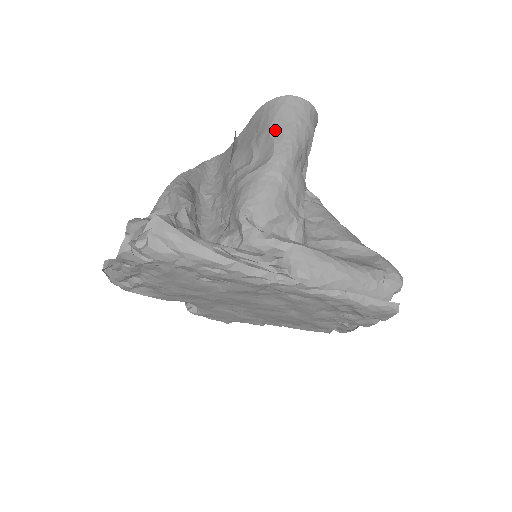
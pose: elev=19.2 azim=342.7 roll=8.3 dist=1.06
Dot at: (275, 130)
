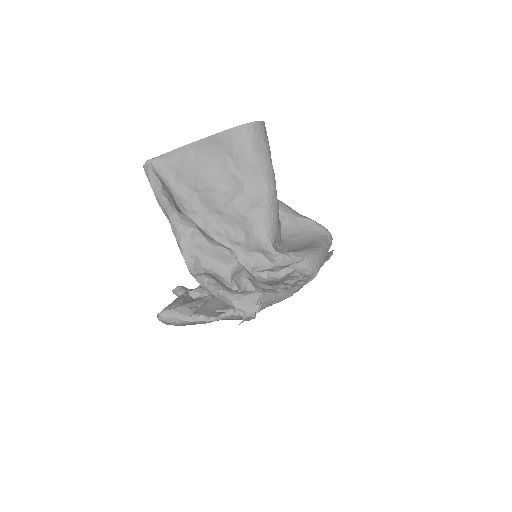
Dot at: (258, 162)
